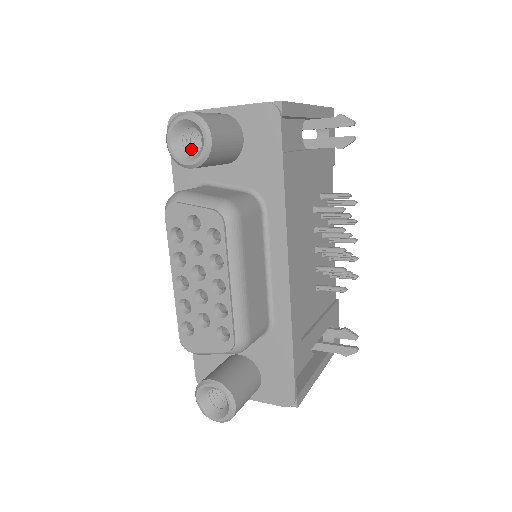
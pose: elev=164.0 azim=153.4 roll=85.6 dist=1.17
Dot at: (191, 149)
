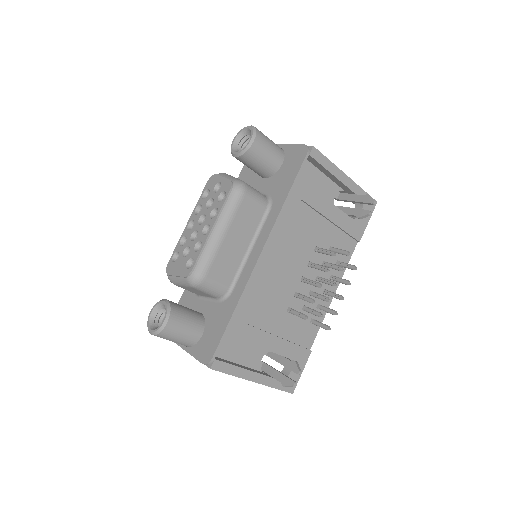
Dot at: occluded
